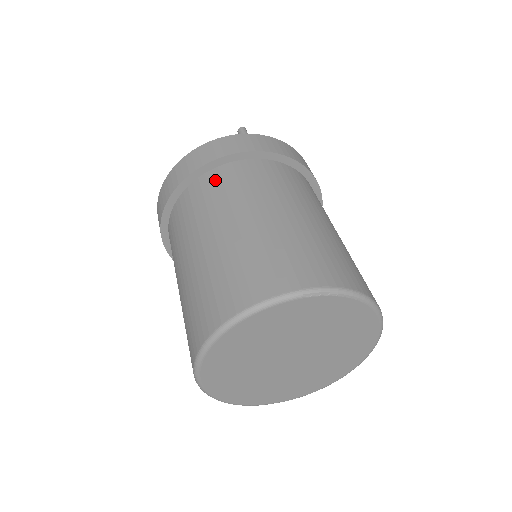
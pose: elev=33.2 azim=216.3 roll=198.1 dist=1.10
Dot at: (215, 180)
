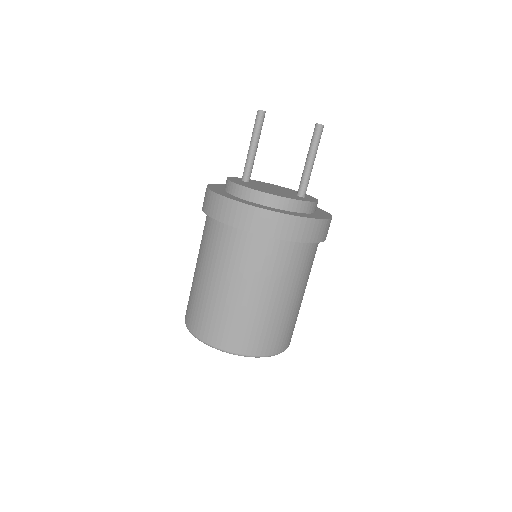
Dot at: (262, 249)
